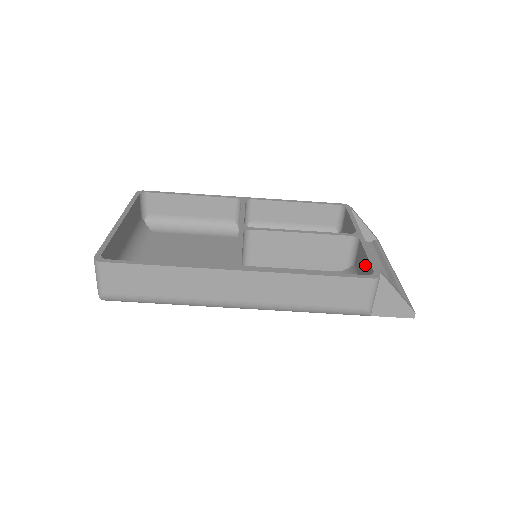
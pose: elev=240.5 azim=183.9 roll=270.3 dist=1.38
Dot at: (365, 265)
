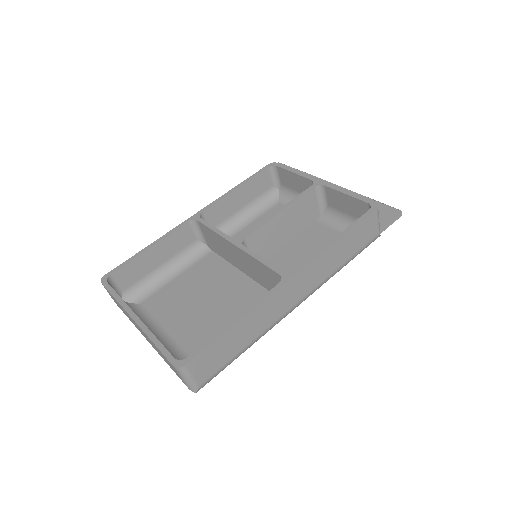
Dot at: (349, 202)
